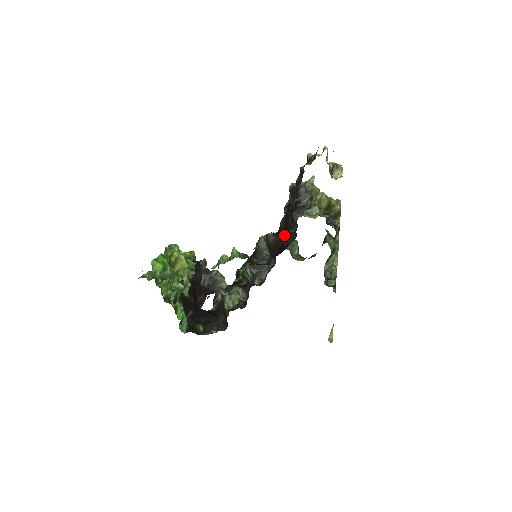
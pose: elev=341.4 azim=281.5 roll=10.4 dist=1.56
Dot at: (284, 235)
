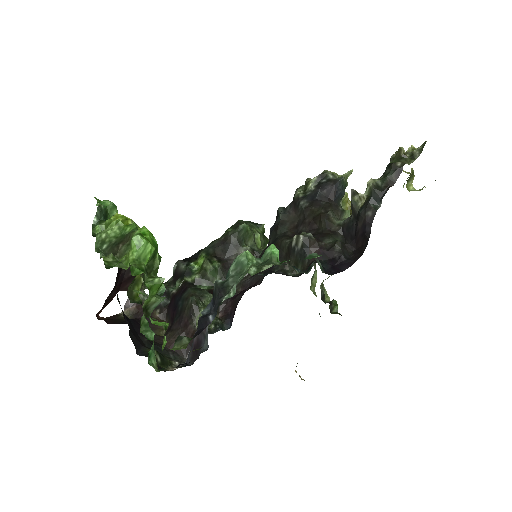
Dot at: (337, 243)
